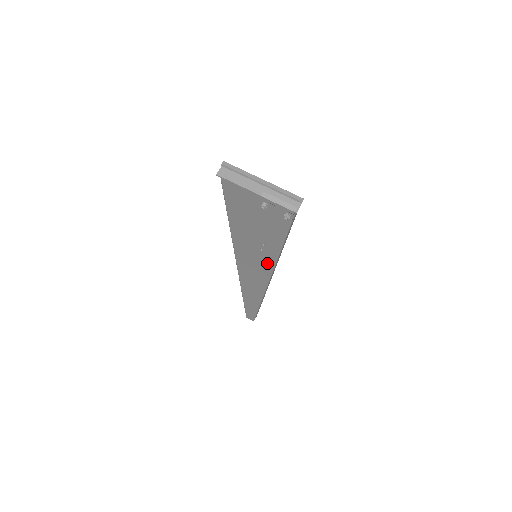
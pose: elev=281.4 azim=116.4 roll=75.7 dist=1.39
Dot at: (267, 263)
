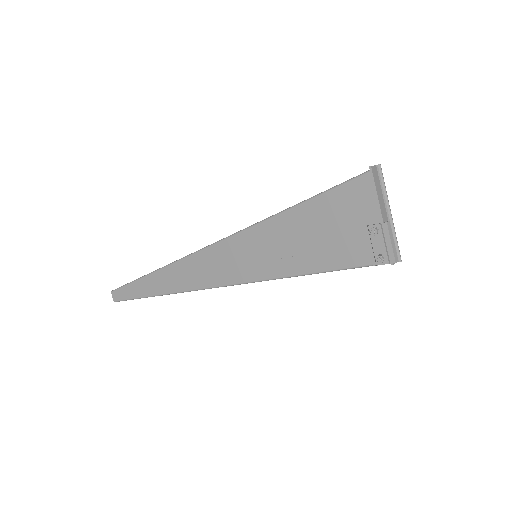
Dot at: (259, 272)
